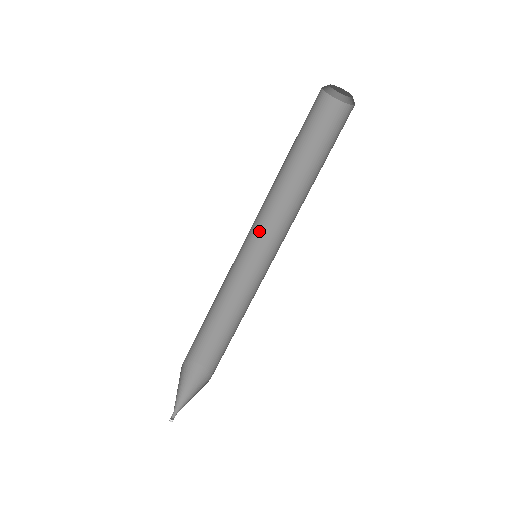
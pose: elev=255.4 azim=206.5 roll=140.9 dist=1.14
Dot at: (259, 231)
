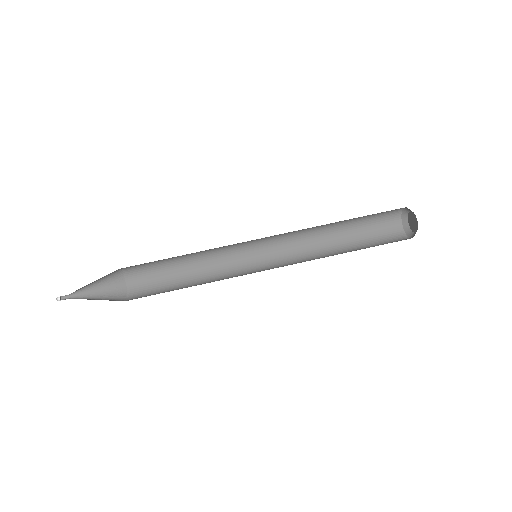
Dot at: (273, 247)
